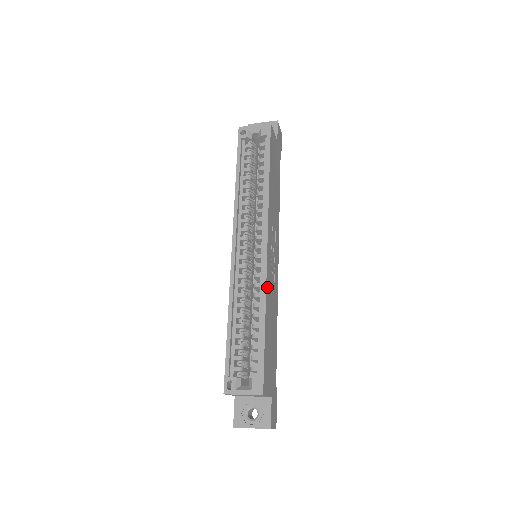
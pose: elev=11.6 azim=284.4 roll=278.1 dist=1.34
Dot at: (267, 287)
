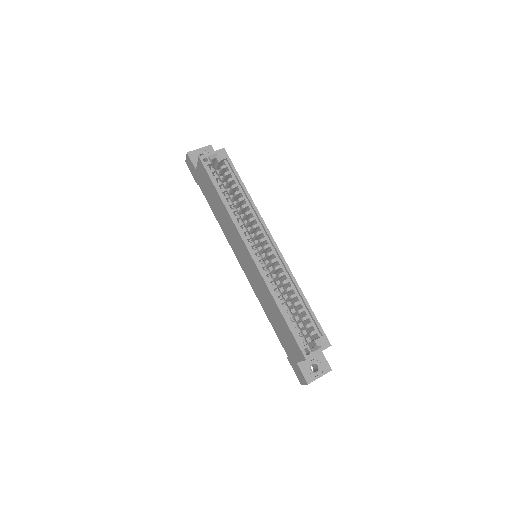
Dot at: (290, 273)
